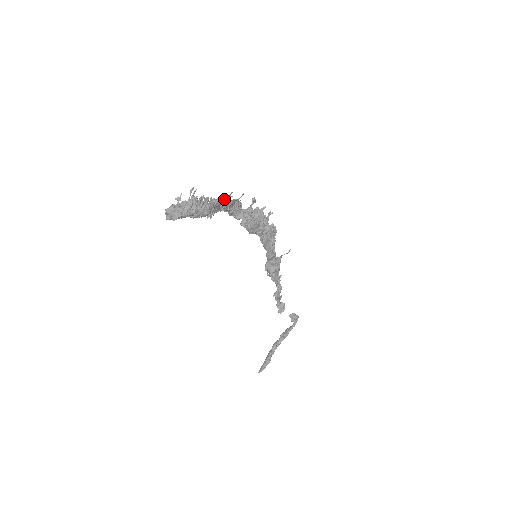
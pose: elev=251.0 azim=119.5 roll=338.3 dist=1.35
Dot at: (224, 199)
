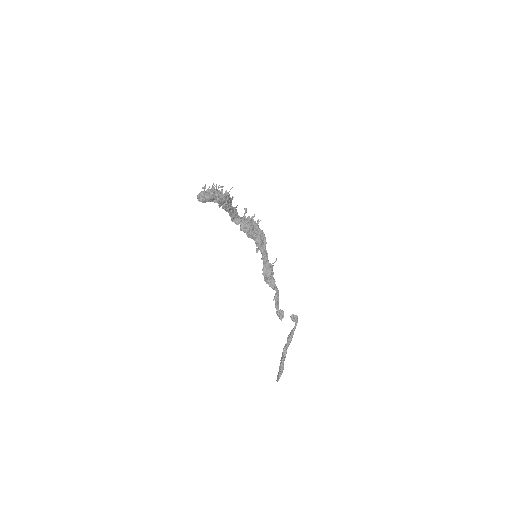
Dot at: (230, 197)
